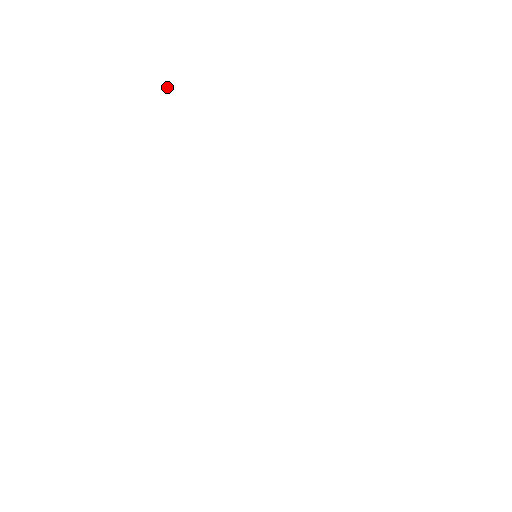
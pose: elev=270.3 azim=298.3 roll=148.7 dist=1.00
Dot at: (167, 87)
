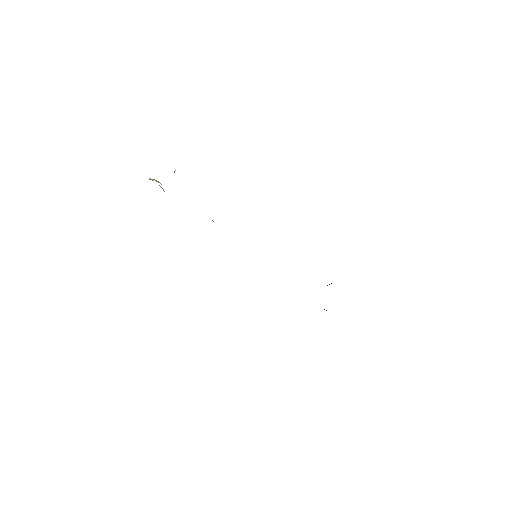
Dot at: (174, 171)
